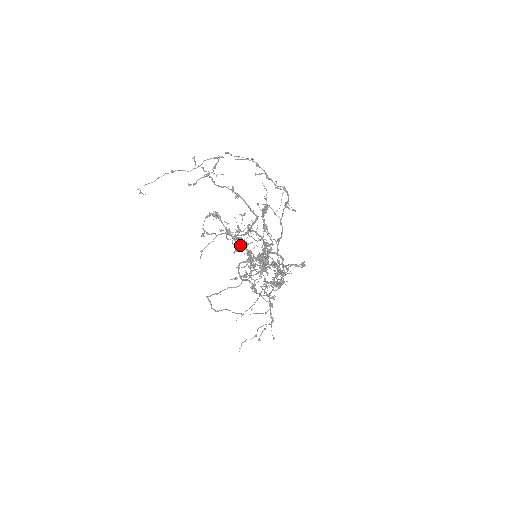
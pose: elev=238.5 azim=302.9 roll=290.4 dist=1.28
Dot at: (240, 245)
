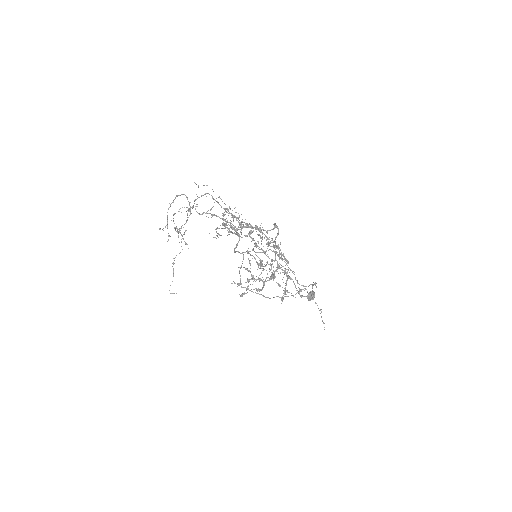
Dot at: occluded
